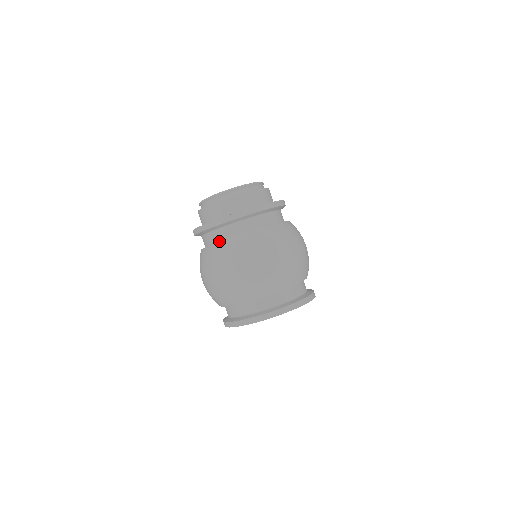
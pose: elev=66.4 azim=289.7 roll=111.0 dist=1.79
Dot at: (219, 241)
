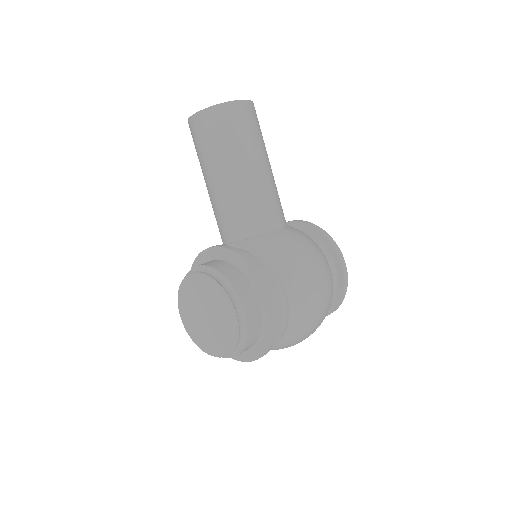
Dot at: occluded
